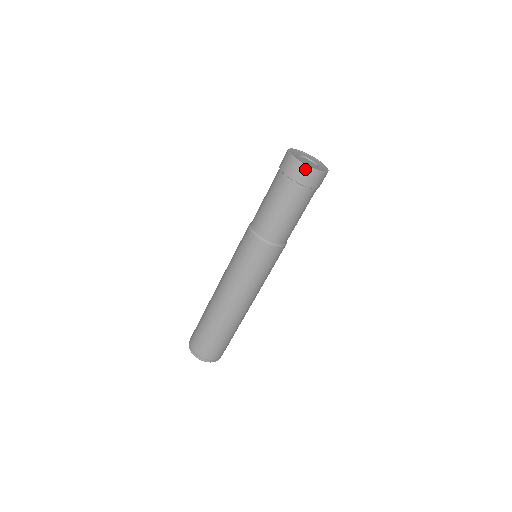
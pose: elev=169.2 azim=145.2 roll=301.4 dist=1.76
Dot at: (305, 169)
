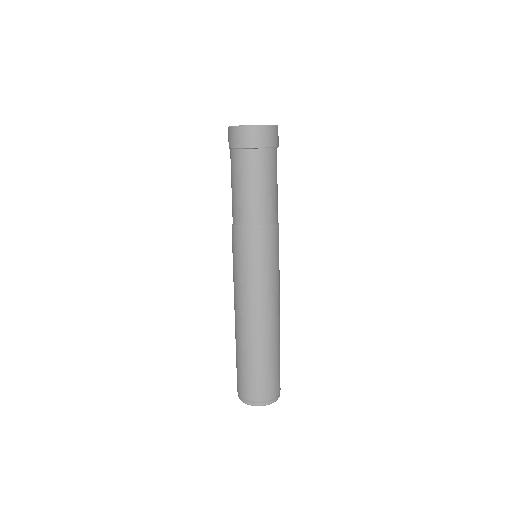
Dot at: (273, 130)
